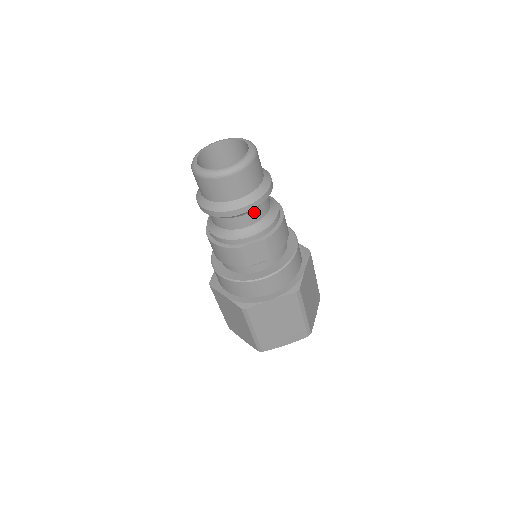
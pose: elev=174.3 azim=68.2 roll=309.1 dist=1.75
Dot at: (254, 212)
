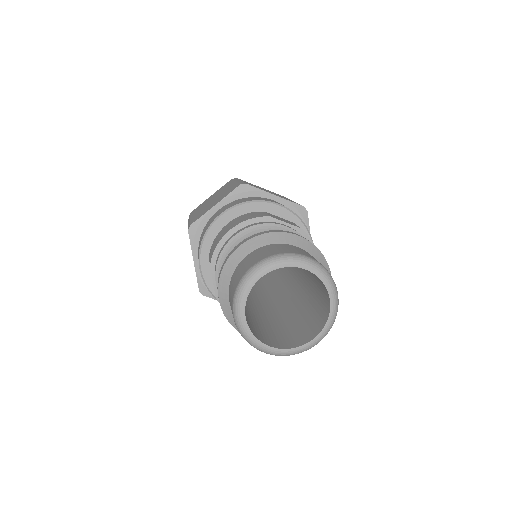
Dot at: occluded
